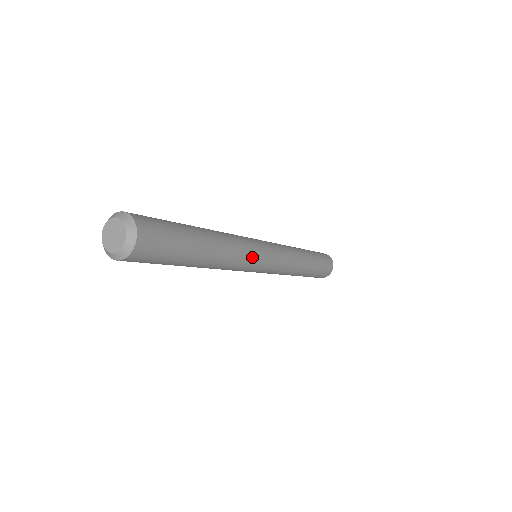
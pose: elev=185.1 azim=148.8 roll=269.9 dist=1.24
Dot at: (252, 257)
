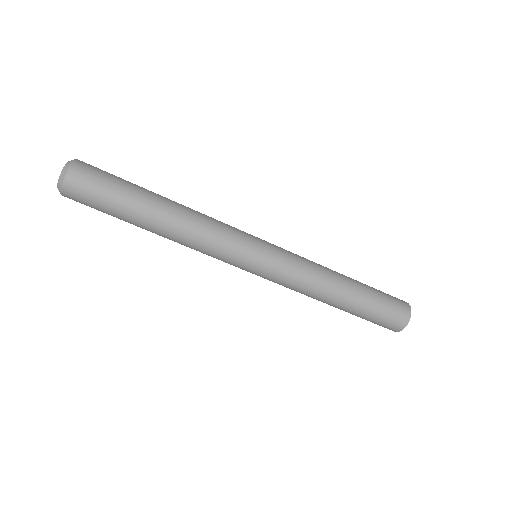
Dot at: (225, 248)
